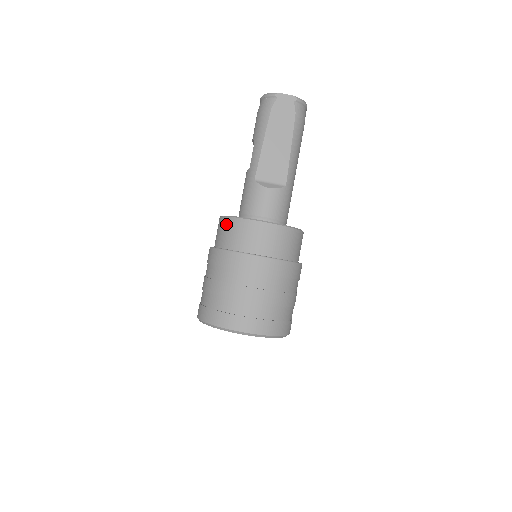
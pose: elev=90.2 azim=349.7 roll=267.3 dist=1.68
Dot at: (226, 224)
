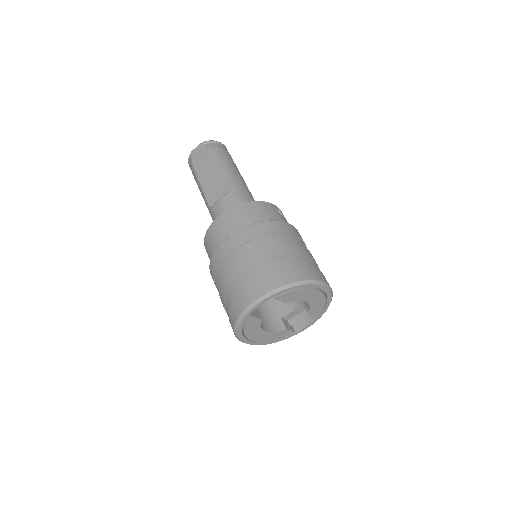
Dot at: (206, 250)
